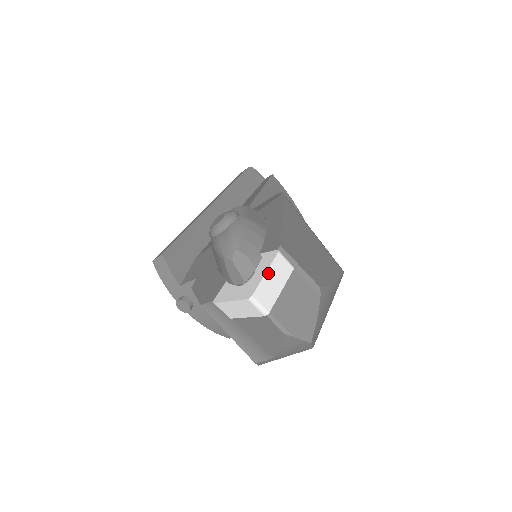
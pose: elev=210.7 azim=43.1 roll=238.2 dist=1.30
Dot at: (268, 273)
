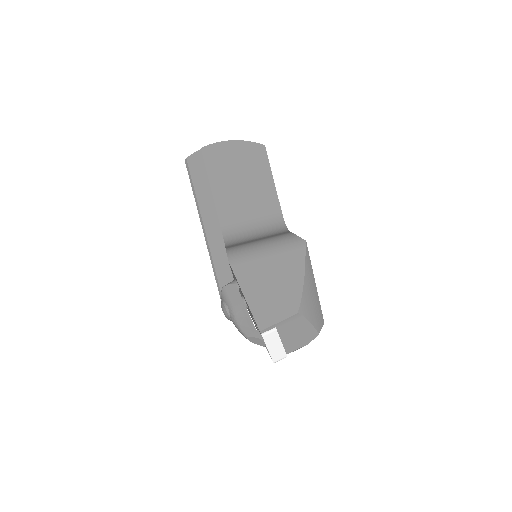
Dot at: (269, 348)
